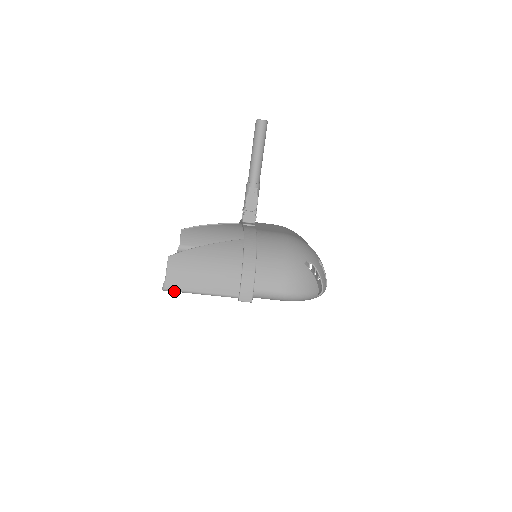
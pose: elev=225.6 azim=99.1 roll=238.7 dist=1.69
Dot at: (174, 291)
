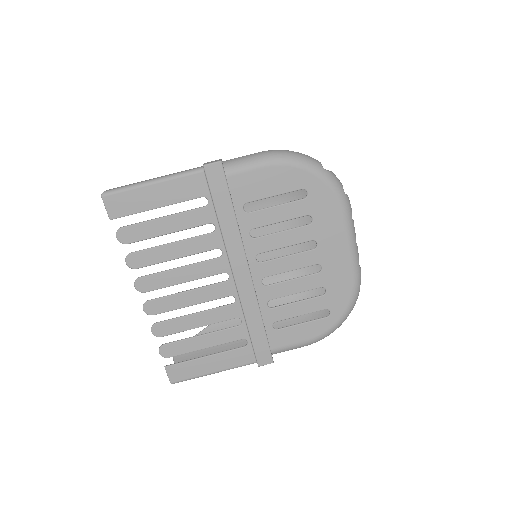
Dot at: (116, 191)
